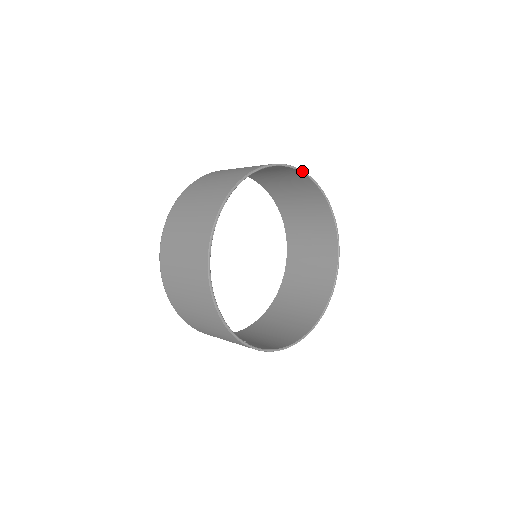
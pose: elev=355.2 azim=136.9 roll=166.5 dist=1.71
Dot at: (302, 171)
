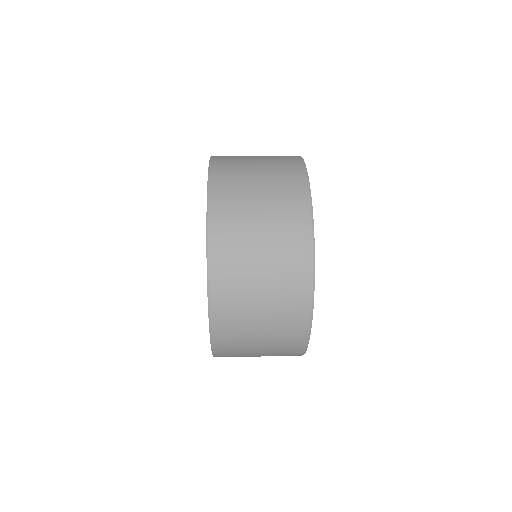
Dot at: (303, 160)
